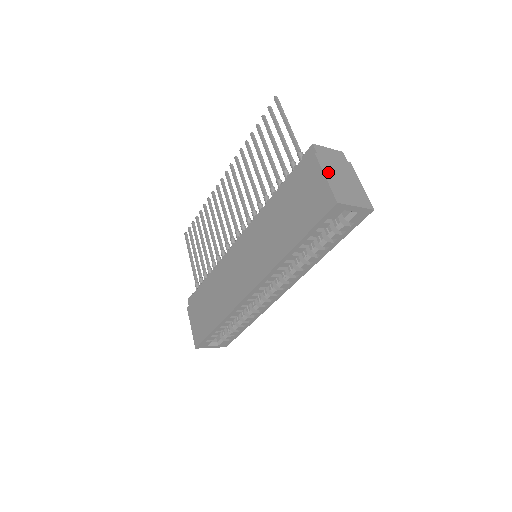
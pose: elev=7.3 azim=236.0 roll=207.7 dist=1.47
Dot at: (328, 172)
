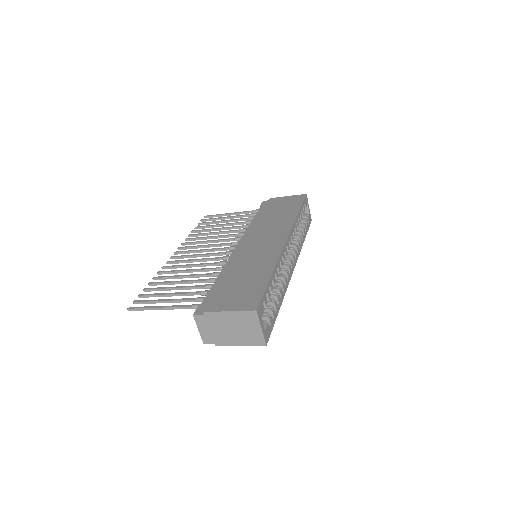
Dot at: occluded
